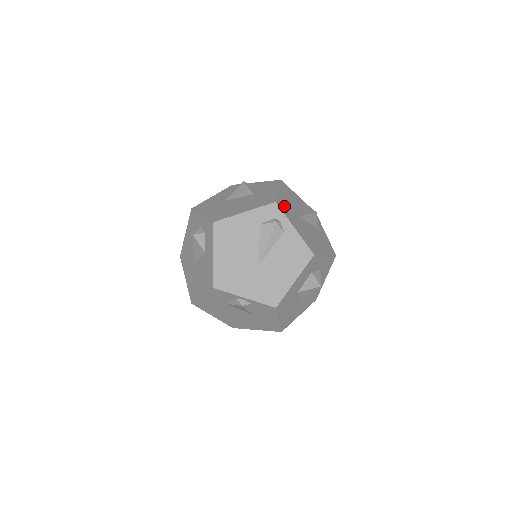
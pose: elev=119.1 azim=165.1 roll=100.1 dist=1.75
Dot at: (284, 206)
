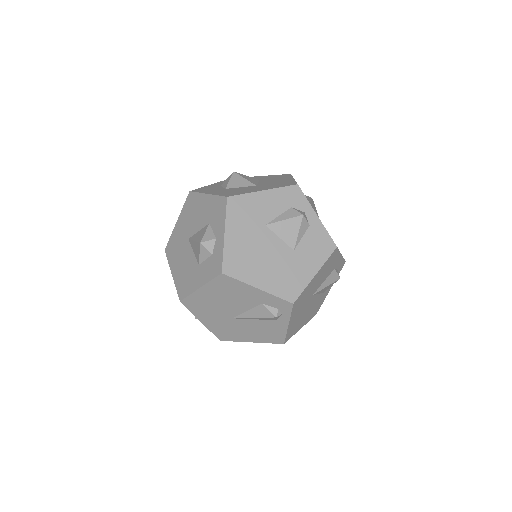
Dot at: (302, 299)
